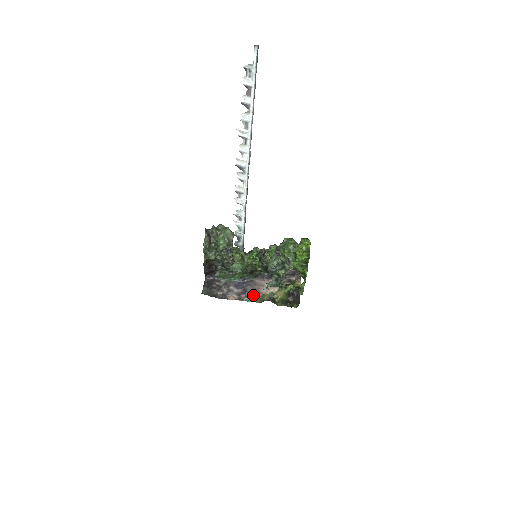
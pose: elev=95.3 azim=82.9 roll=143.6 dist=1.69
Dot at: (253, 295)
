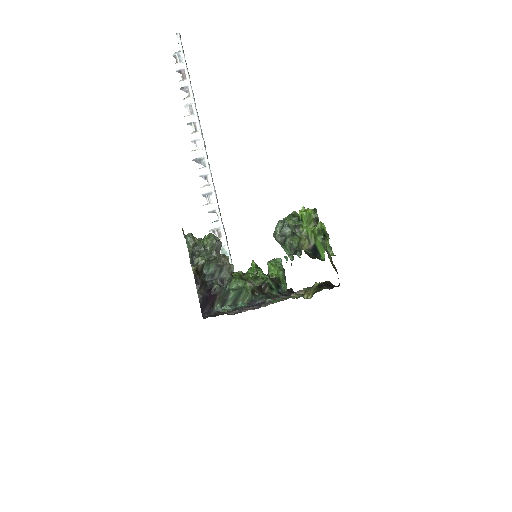
Dot at: (276, 302)
